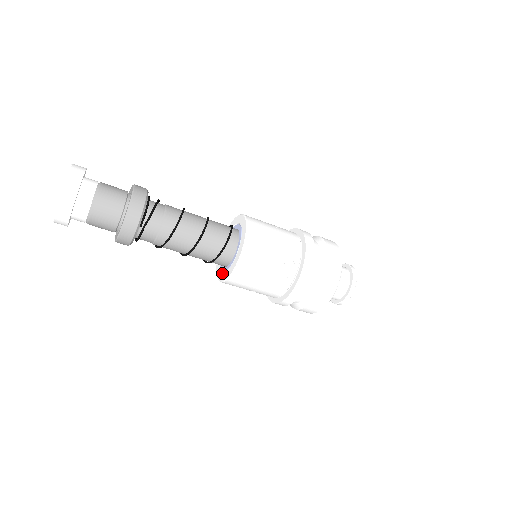
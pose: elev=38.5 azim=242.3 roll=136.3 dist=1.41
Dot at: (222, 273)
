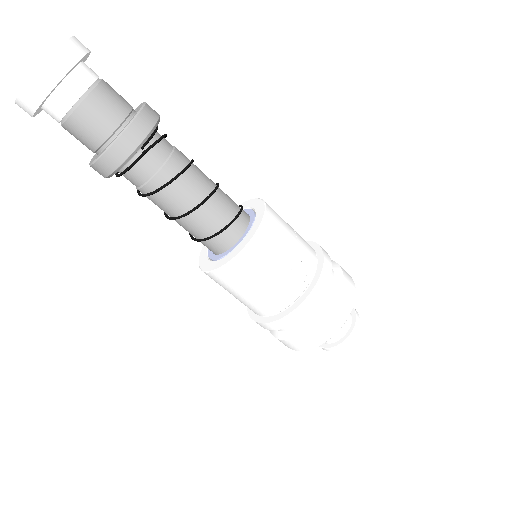
Dot at: (215, 261)
